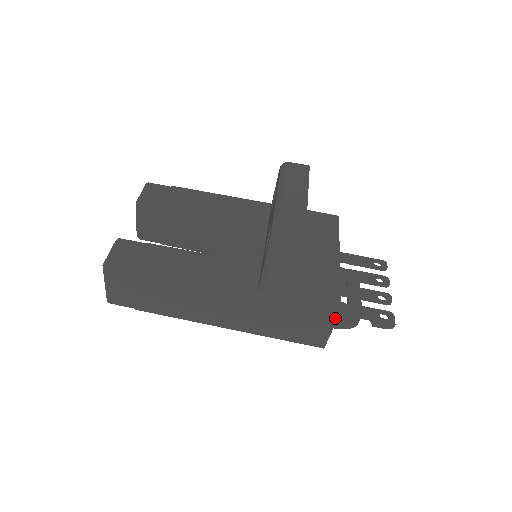
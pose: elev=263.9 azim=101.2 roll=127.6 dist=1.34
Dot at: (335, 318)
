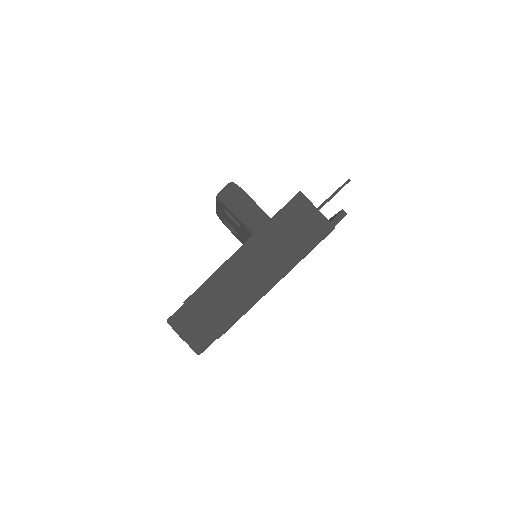
Dot at: (305, 199)
